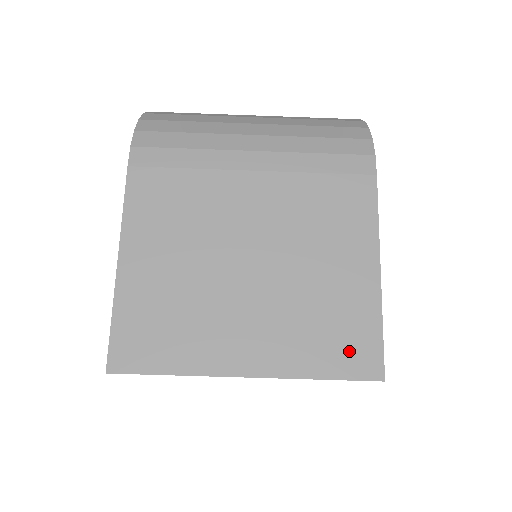
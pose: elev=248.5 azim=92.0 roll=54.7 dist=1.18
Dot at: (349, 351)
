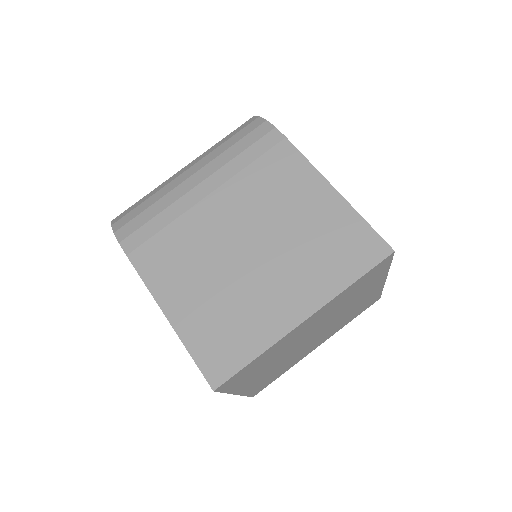
Dot at: (357, 252)
